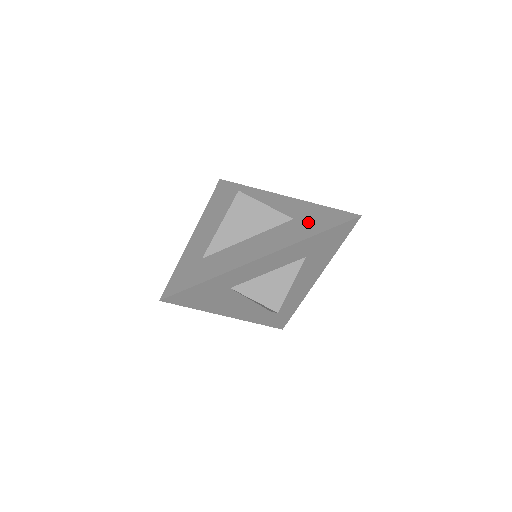
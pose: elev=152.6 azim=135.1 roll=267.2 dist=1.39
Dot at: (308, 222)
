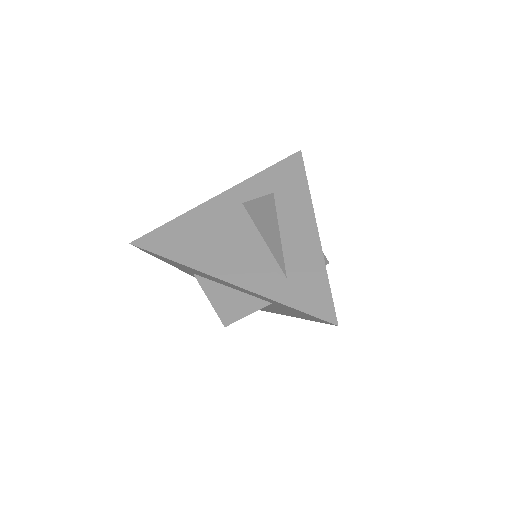
Dot at: occluded
